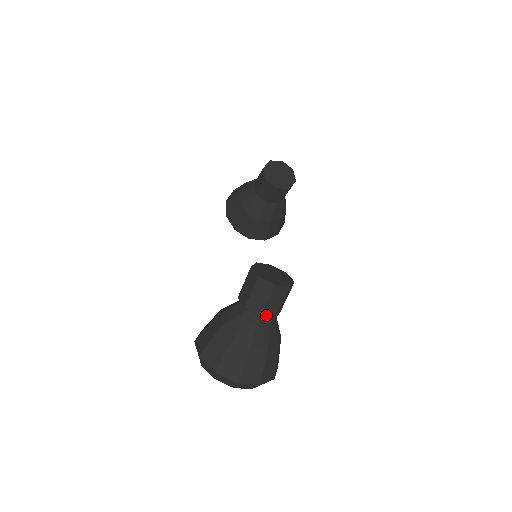
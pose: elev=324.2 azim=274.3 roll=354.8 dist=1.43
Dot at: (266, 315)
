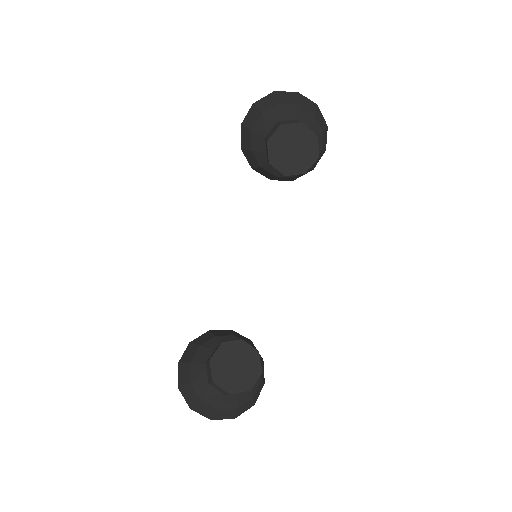
Dot at: occluded
